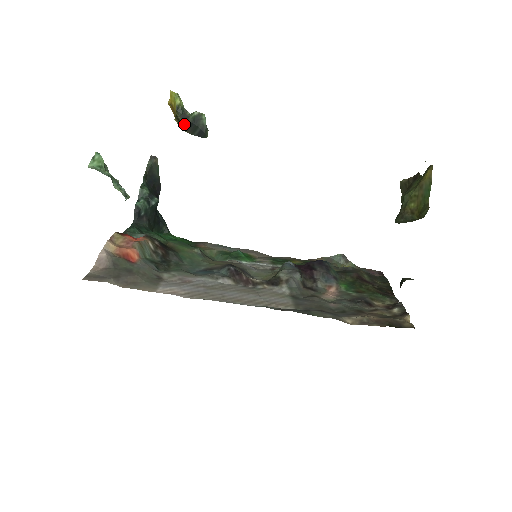
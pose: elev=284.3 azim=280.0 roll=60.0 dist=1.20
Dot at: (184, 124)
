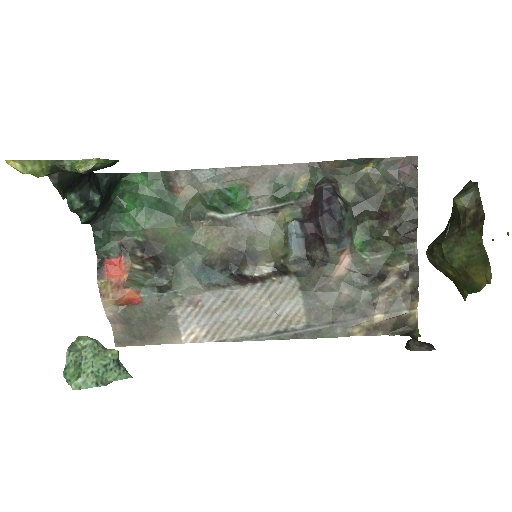
Dot at: occluded
